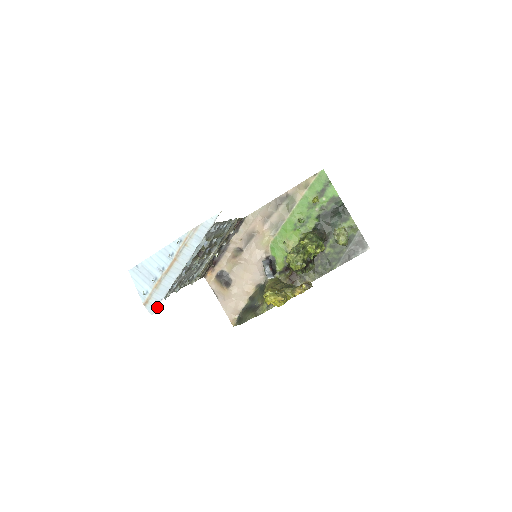
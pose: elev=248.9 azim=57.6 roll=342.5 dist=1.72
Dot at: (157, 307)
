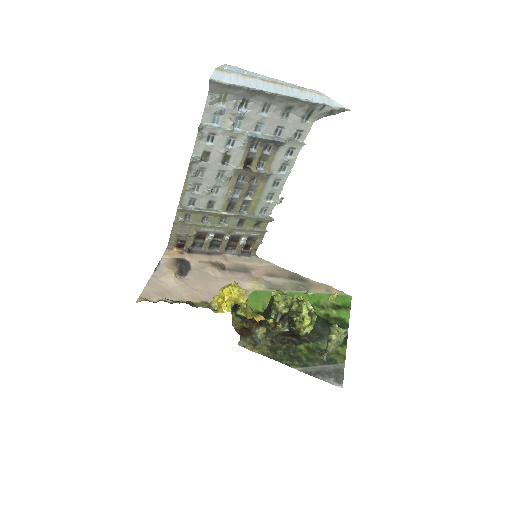
Dot at: (223, 81)
